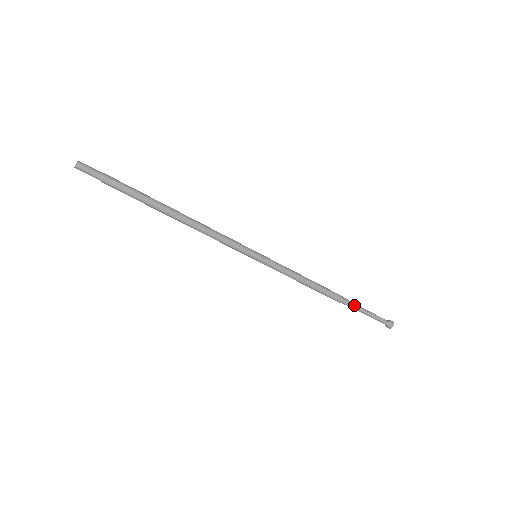
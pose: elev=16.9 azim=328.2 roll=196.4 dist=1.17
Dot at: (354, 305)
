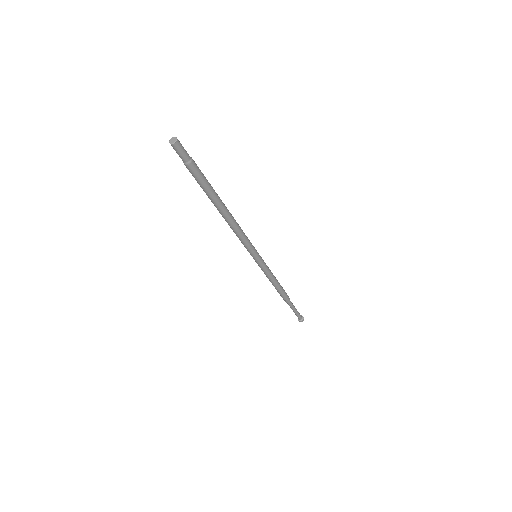
Dot at: (291, 304)
